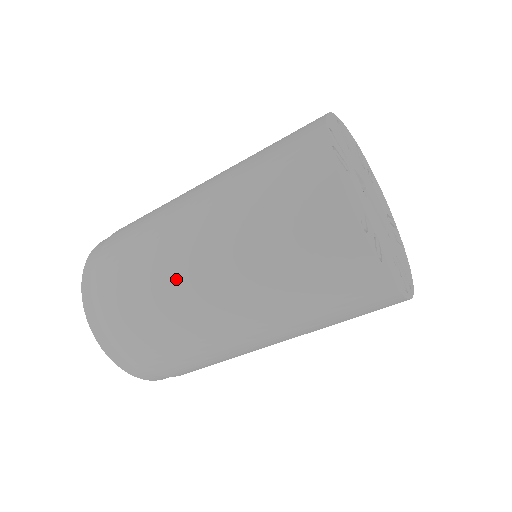
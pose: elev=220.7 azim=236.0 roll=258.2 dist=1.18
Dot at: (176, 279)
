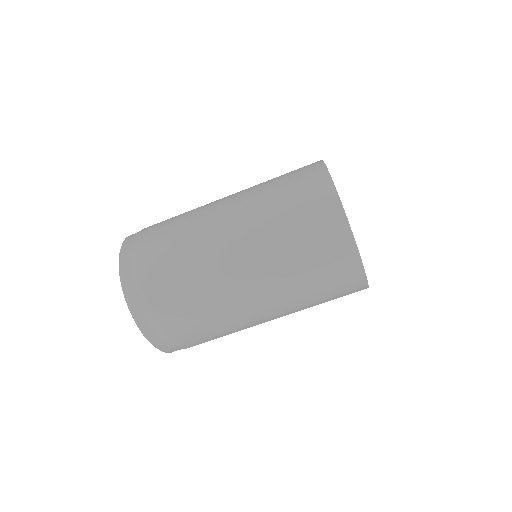
Dot at: (206, 238)
